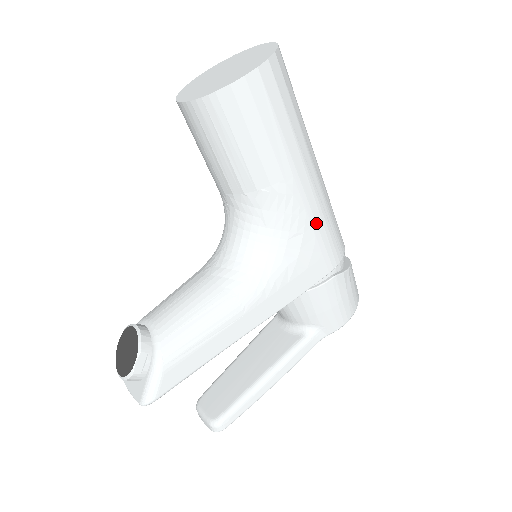
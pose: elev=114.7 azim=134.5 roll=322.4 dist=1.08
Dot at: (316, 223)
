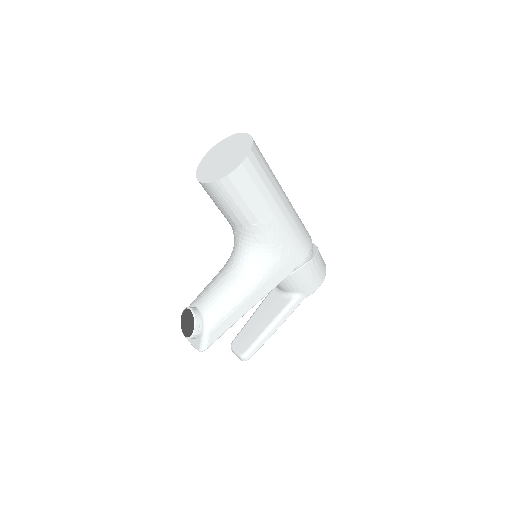
Dot at: (289, 236)
